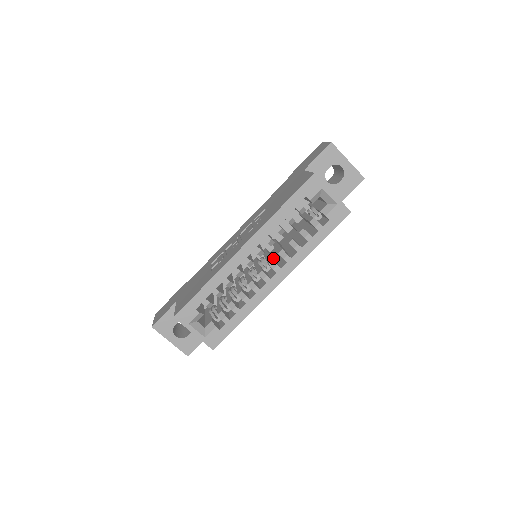
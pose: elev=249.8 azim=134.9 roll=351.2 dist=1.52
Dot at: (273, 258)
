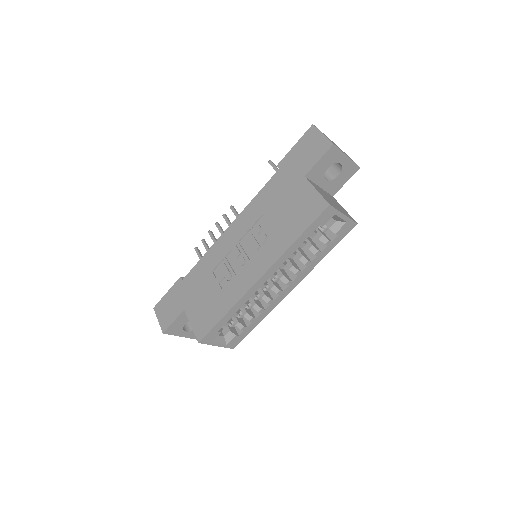
Dot at: occluded
